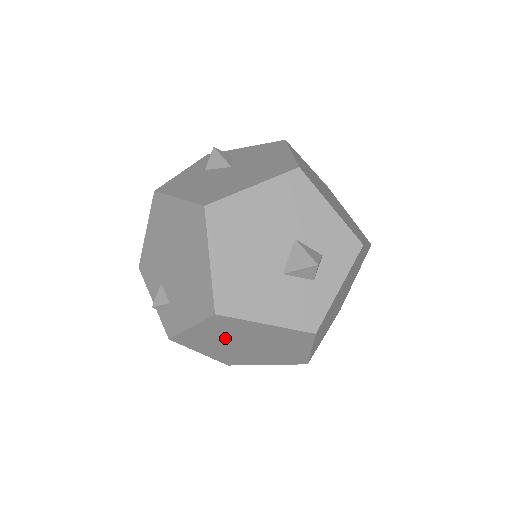
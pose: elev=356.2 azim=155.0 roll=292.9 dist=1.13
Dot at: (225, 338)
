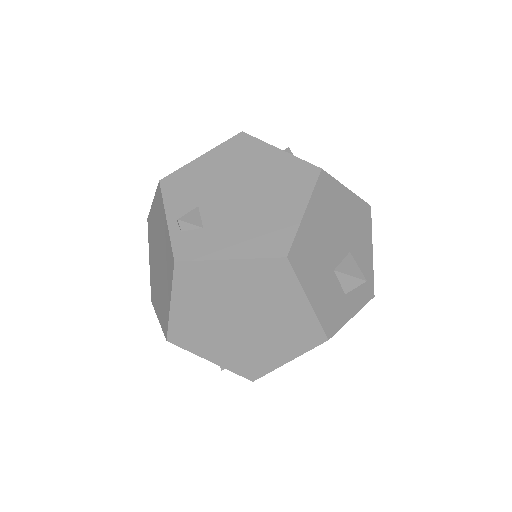
Dot at: (238, 296)
